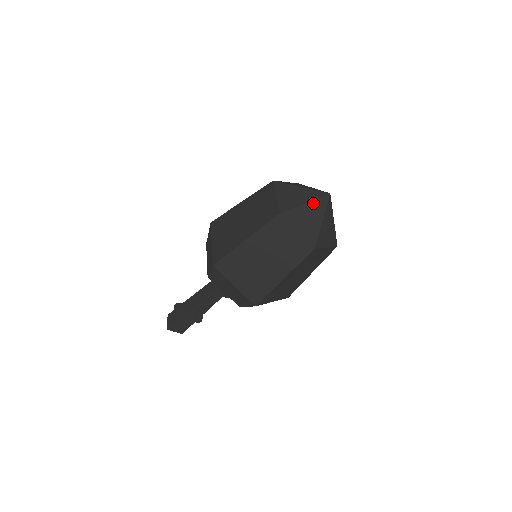
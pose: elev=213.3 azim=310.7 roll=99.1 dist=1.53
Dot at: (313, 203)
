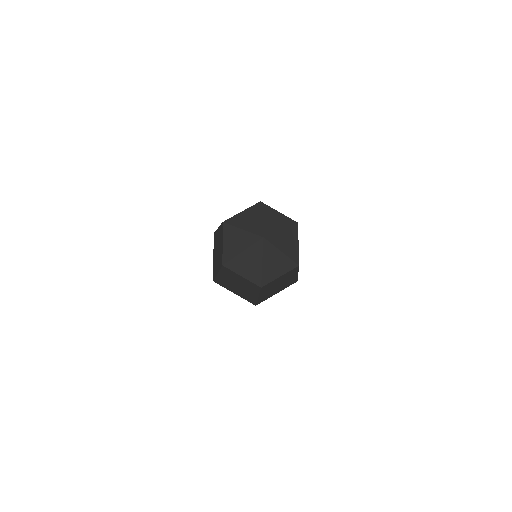
Dot at: (249, 250)
